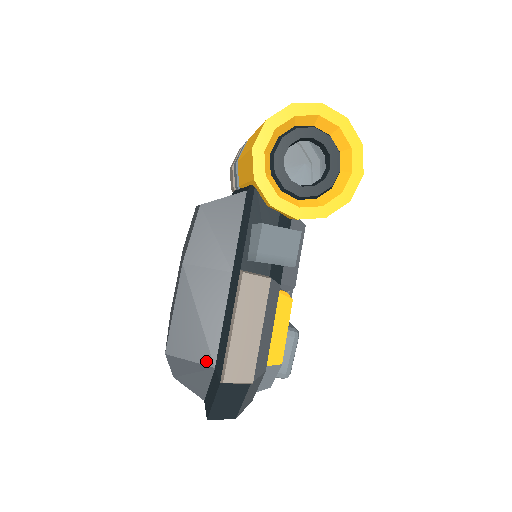
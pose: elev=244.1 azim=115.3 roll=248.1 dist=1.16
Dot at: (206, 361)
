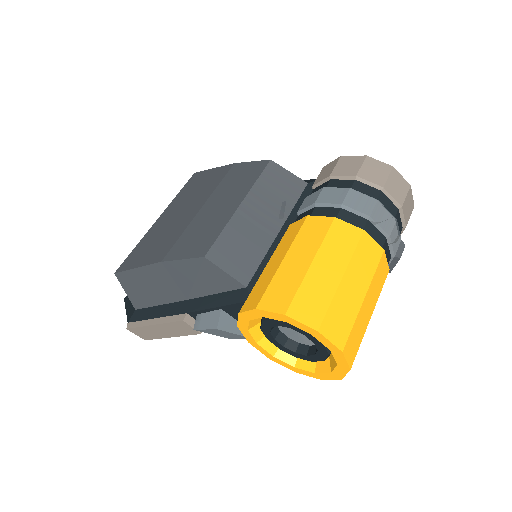
Dot at: (133, 303)
